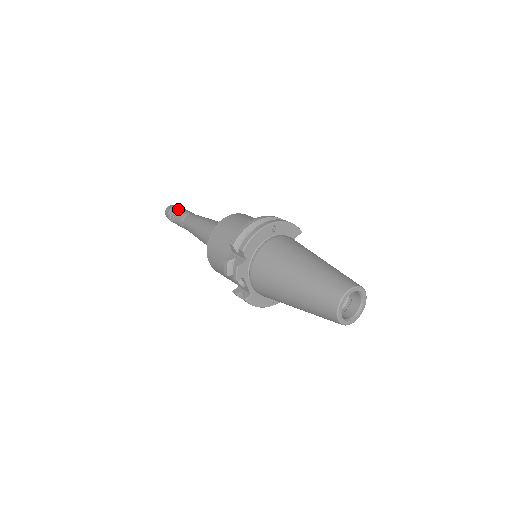
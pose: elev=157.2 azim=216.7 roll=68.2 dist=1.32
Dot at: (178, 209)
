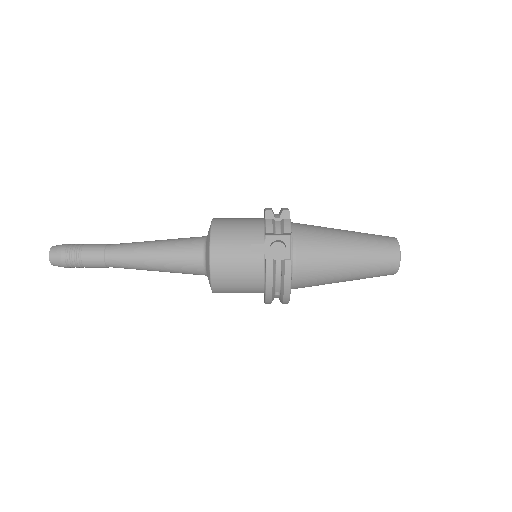
Dot at: occluded
